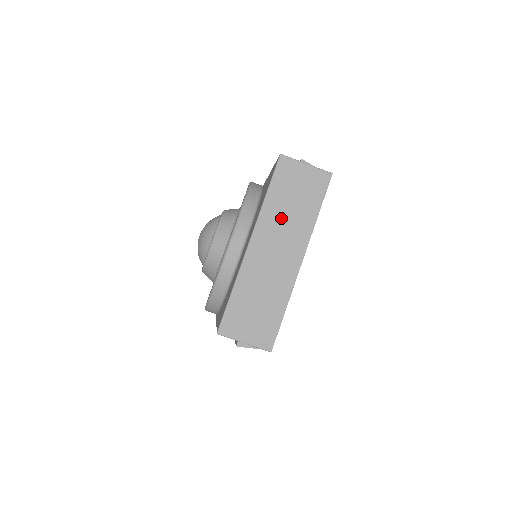
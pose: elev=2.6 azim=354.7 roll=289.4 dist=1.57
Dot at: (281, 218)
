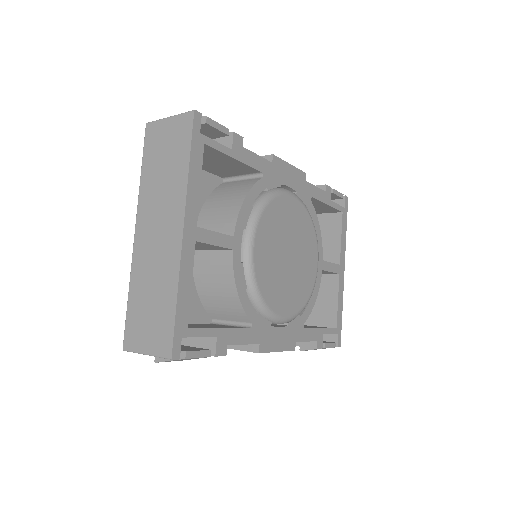
Dot at: (156, 191)
